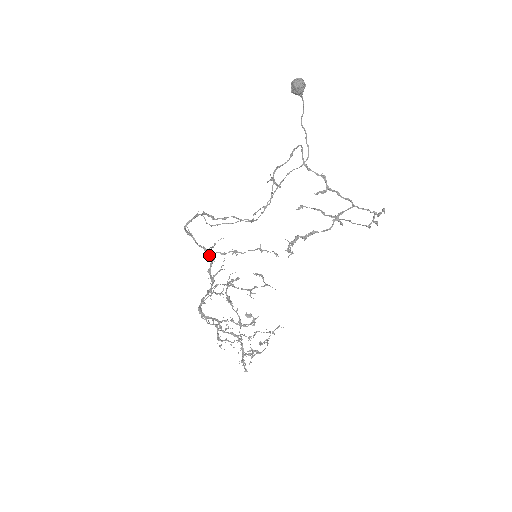
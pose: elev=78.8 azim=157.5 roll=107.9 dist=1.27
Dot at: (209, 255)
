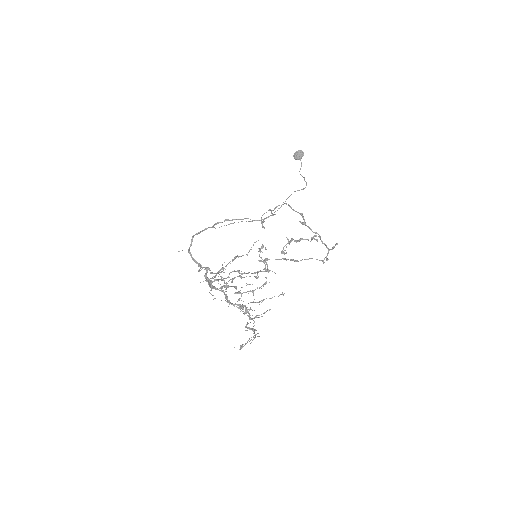
Dot at: (203, 267)
